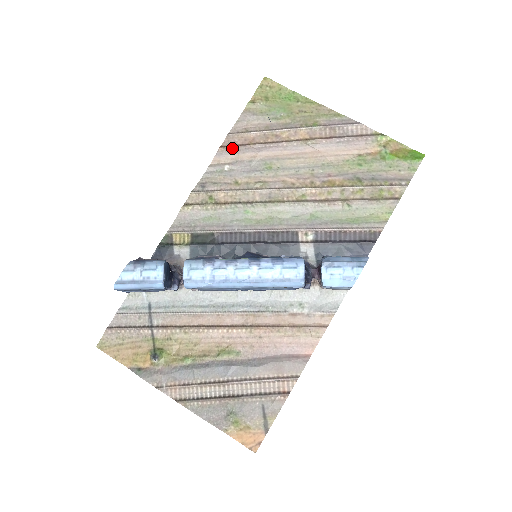
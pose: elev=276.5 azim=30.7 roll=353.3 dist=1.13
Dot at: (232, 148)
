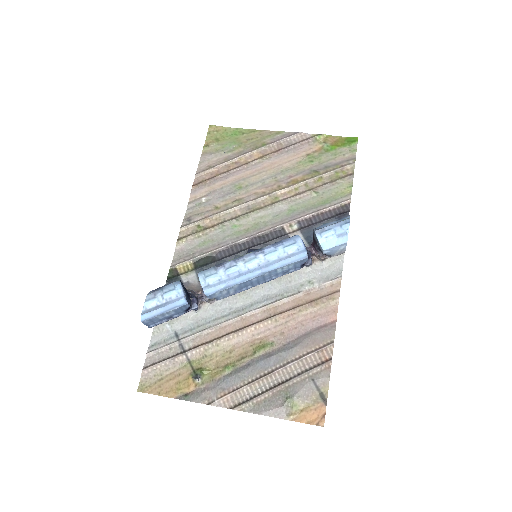
Dot at: (203, 183)
